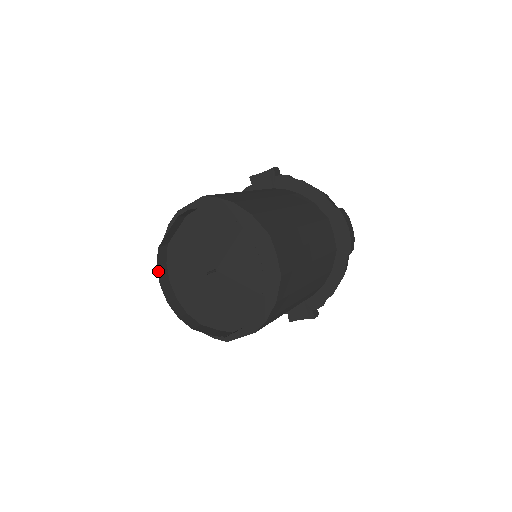
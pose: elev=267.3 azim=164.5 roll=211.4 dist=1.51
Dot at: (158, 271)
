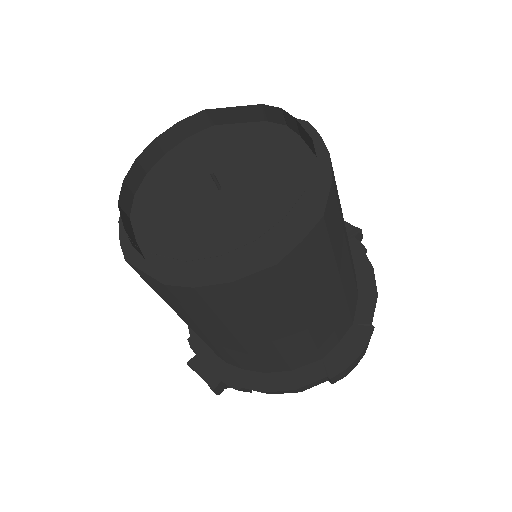
Dot at: (172, 127)
